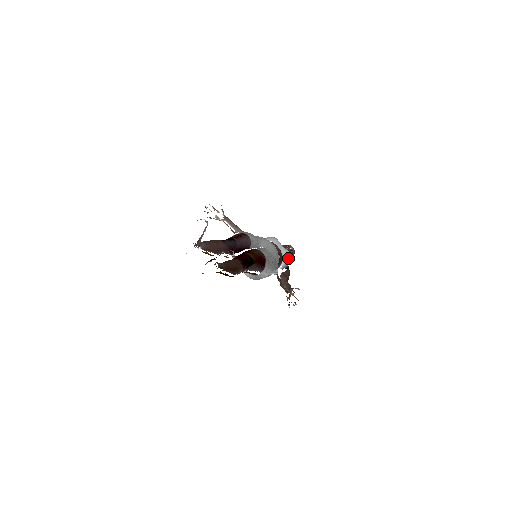
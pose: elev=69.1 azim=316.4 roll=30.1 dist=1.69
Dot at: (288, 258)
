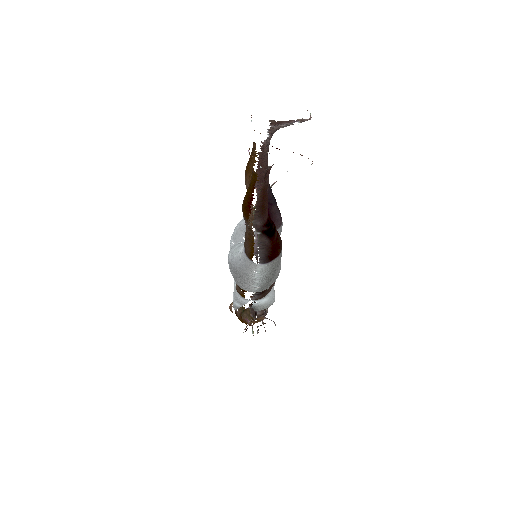
Dot at: (269, 303)
